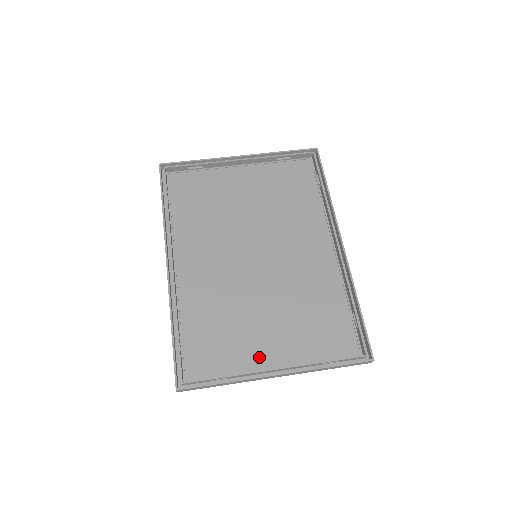
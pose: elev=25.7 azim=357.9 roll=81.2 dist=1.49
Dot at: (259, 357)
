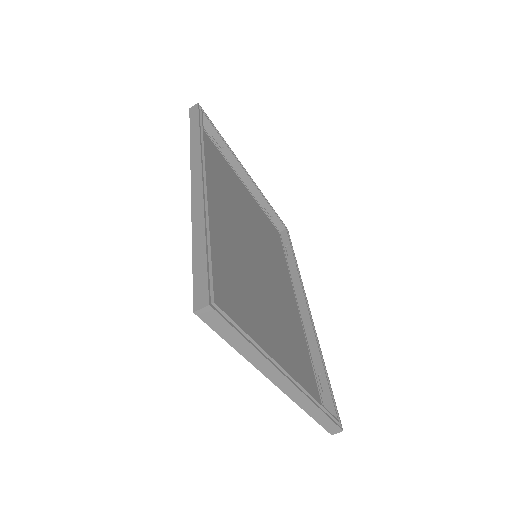
Dot at: occluded
